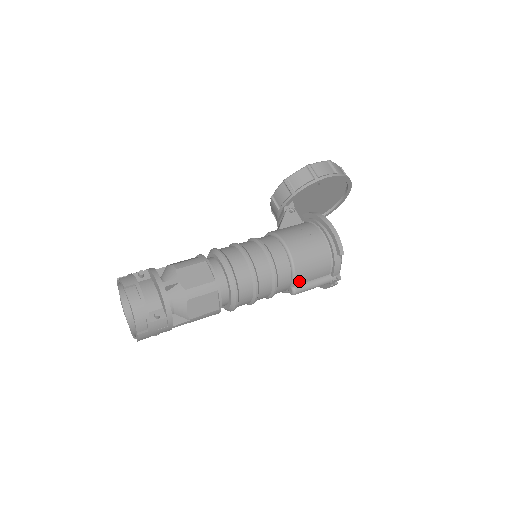
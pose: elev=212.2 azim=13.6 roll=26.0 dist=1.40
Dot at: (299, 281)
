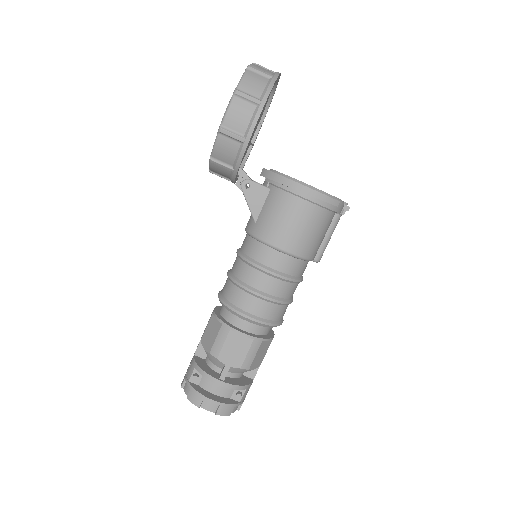
Dot at: (315, 254)
